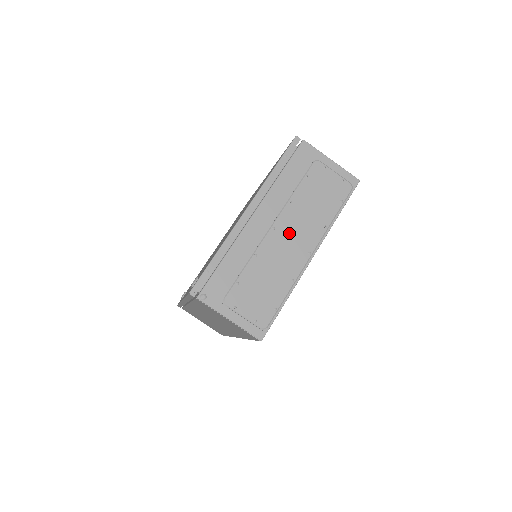
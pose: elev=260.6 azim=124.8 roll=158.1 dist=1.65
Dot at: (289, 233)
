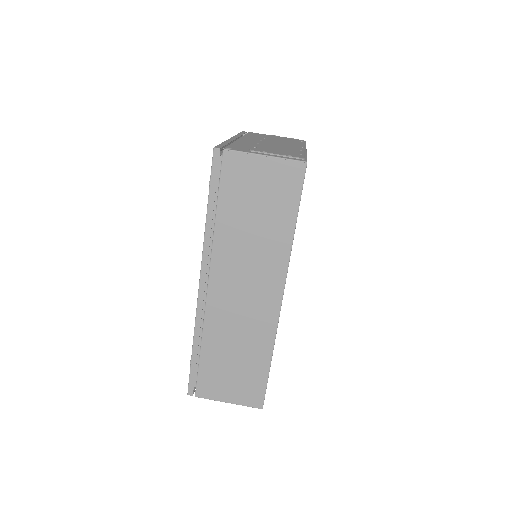
Dot at: (276, 143)
